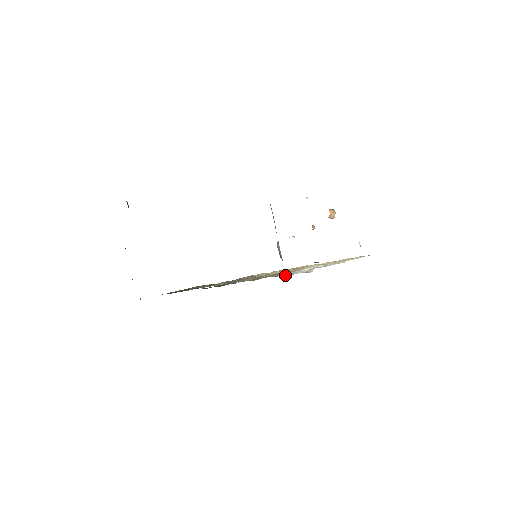
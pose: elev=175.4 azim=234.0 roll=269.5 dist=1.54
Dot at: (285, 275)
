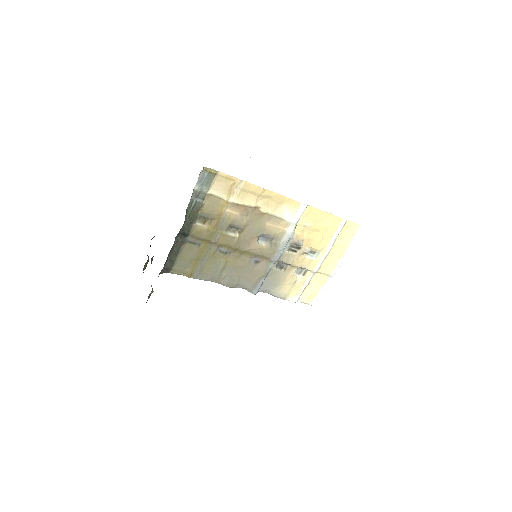
Dot at: (280, 250)
